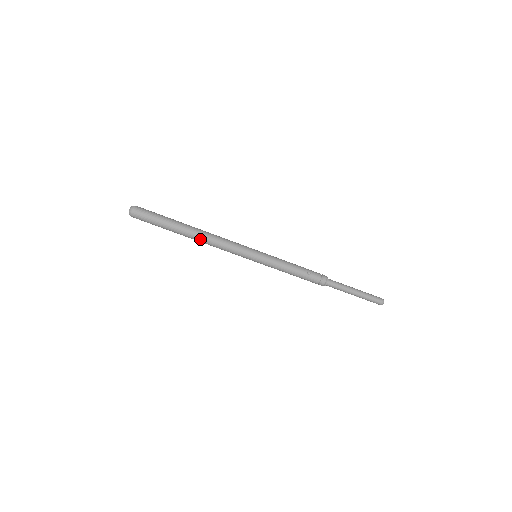
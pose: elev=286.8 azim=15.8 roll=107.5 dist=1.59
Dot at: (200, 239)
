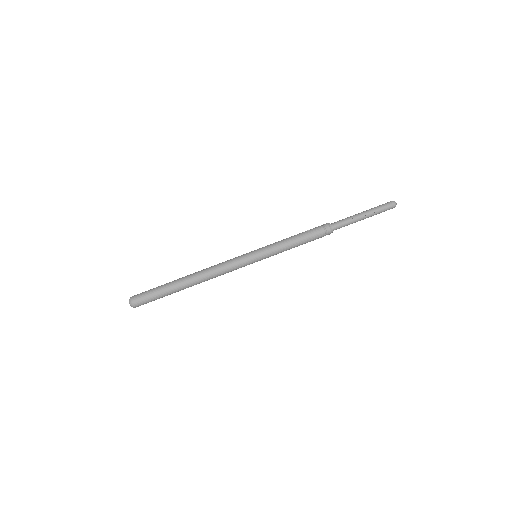
Dot at: (199, 276)
